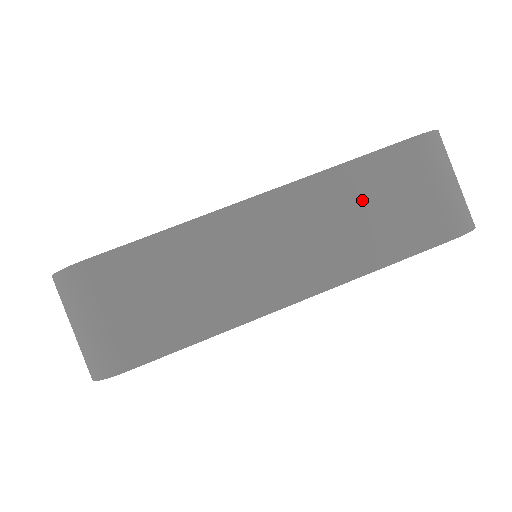
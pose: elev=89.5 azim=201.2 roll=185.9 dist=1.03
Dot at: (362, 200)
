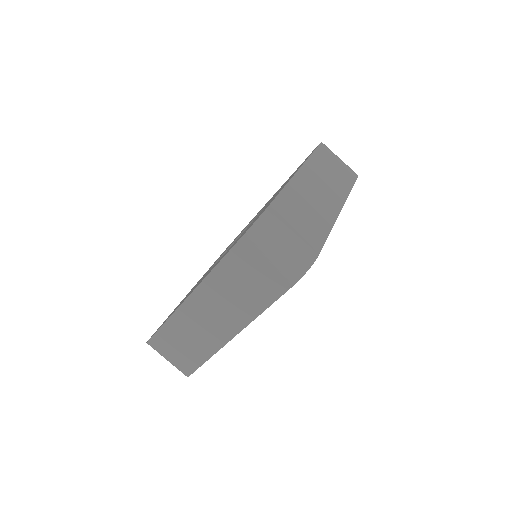
Dot at: (234, 283)
